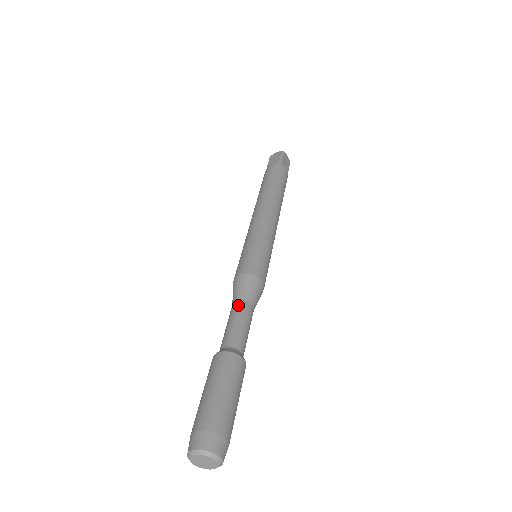
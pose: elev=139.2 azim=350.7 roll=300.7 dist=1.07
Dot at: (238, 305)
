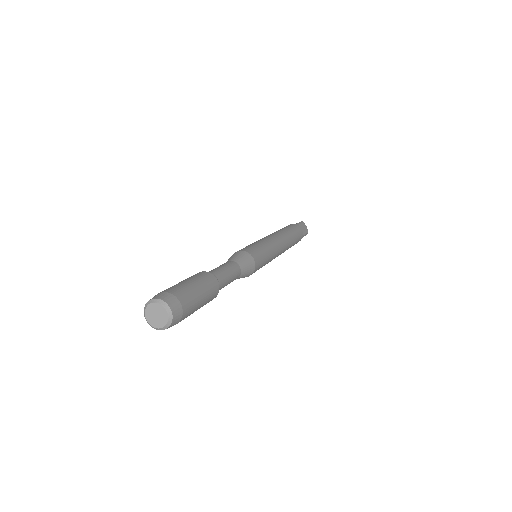
Dot at: (227, 262)
